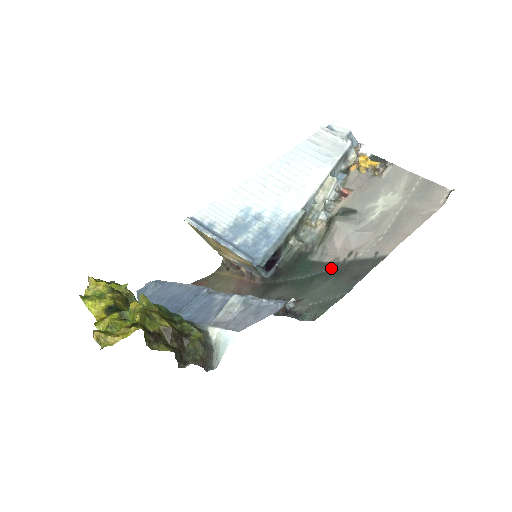
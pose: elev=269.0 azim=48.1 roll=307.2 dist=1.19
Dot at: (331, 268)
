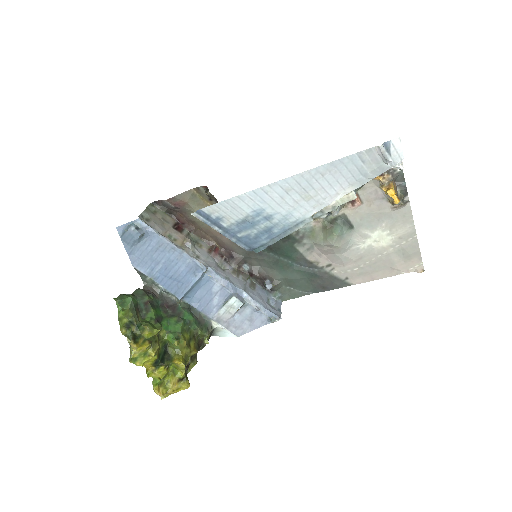
Dot at: (310, 267)
